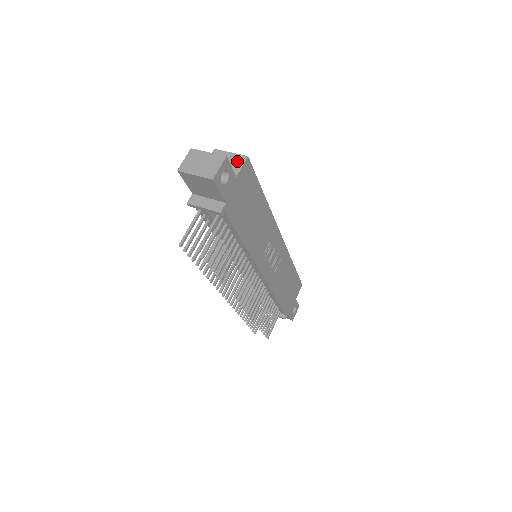
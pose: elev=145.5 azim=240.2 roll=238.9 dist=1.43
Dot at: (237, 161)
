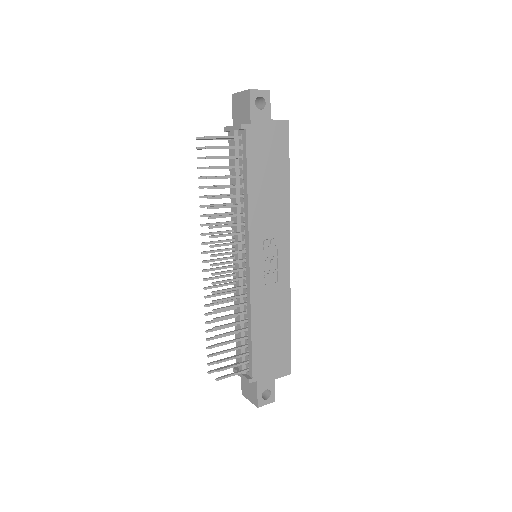
Dot at: occluded
